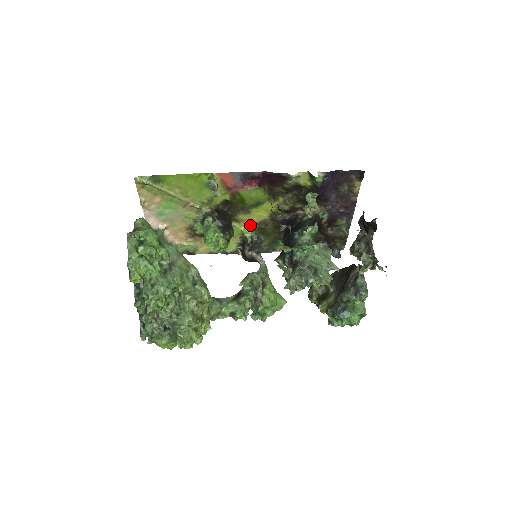
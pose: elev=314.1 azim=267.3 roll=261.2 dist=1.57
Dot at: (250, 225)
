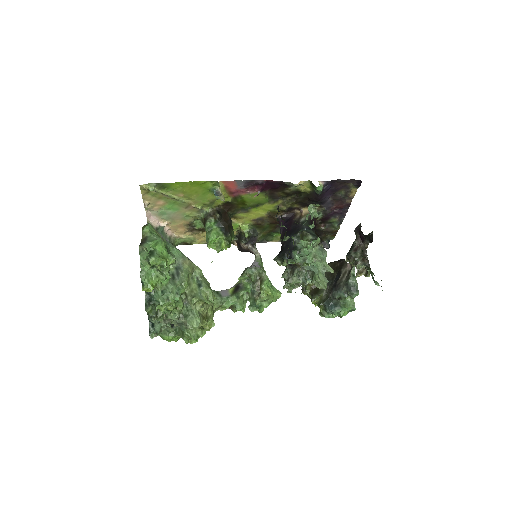
Dot at: (248, 221)
